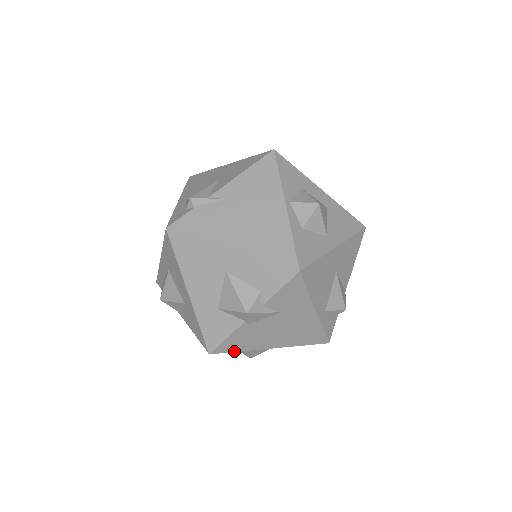
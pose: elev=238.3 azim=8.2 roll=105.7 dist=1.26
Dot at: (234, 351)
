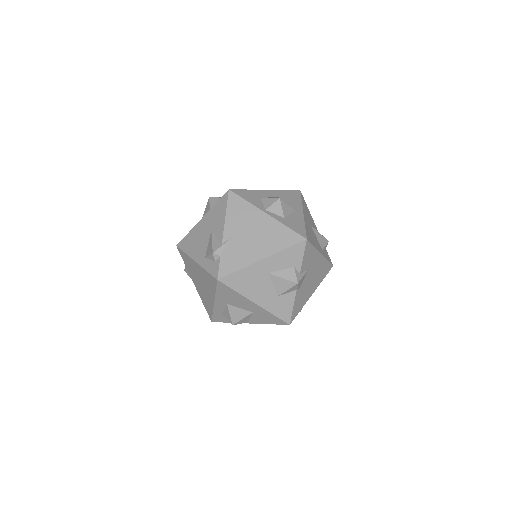
Dot at: occluded
